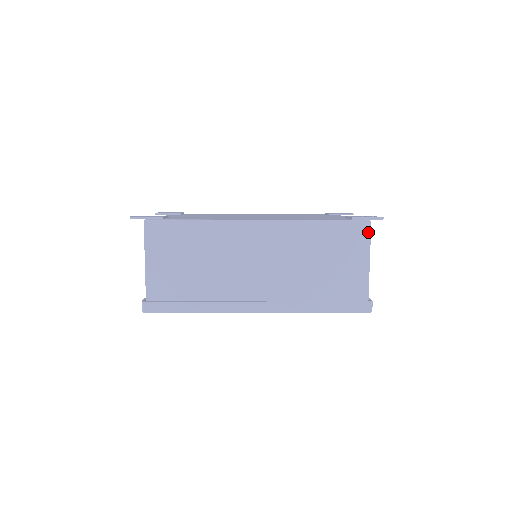
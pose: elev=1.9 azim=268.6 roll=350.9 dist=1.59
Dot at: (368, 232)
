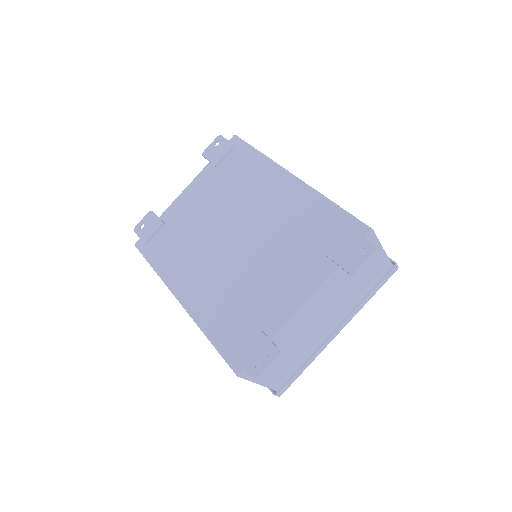
Dot at: (241, 377)
